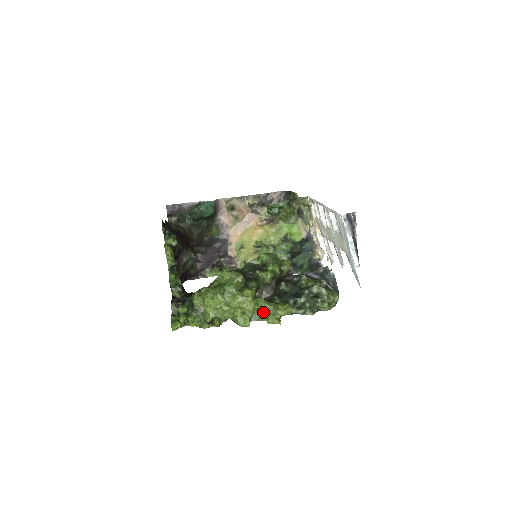
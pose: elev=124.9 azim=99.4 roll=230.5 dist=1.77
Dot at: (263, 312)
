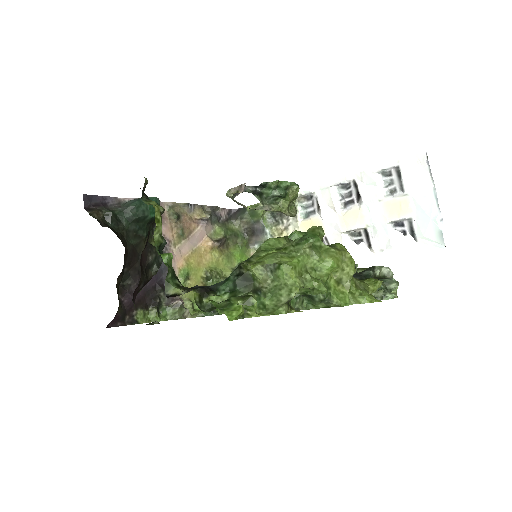
Dot at: occluded
